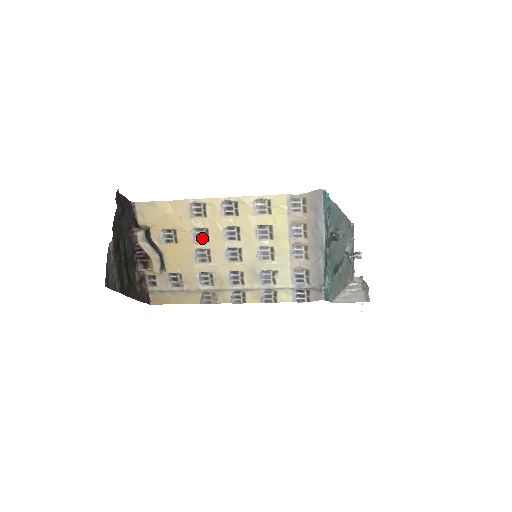
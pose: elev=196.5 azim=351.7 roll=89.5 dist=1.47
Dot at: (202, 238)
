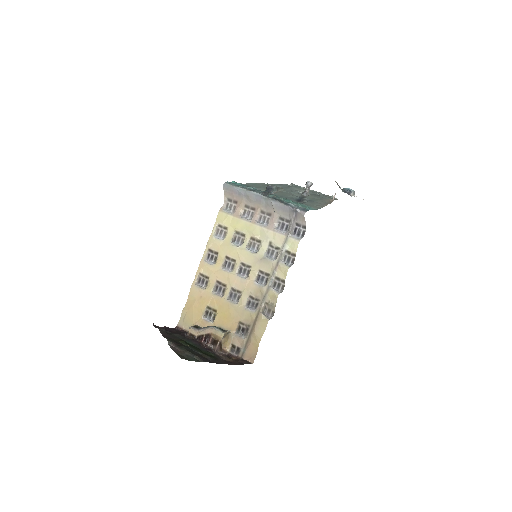
Dot at: (223, 290)
